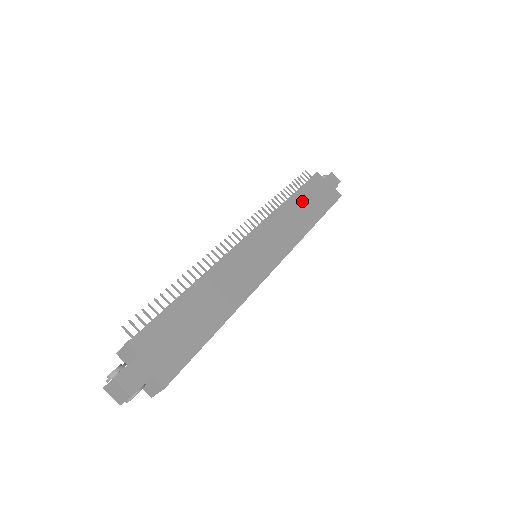
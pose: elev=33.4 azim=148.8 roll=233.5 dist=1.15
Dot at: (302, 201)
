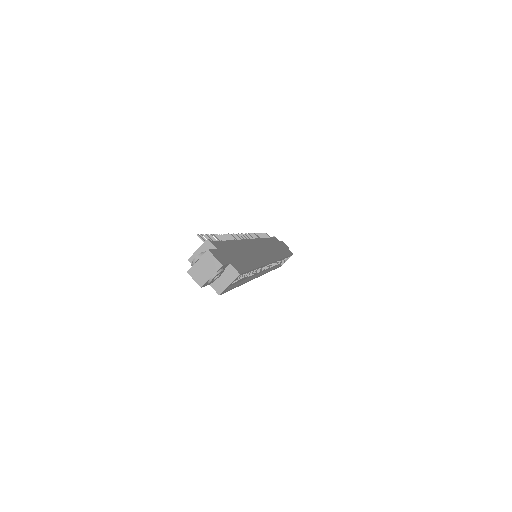
Dot at: (273, 242)
